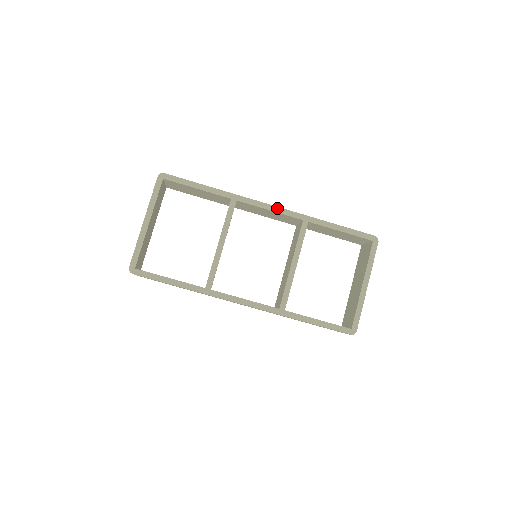
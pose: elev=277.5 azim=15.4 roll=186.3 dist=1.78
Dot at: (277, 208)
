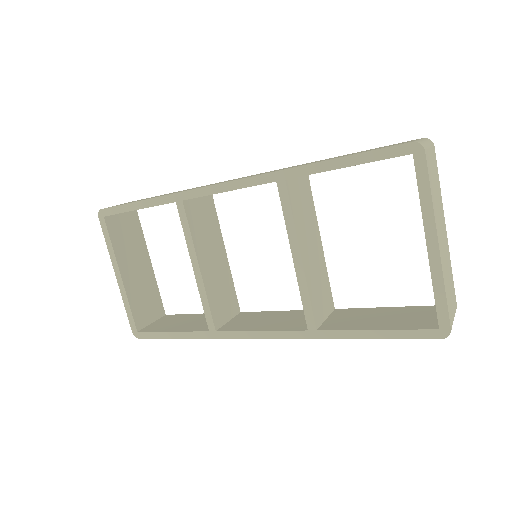
Dot at: (233, 183)
